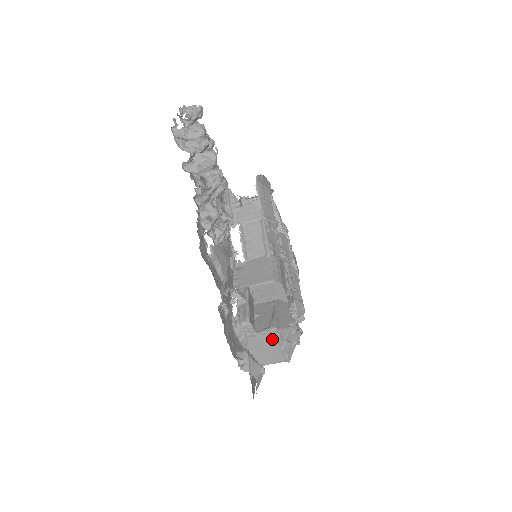
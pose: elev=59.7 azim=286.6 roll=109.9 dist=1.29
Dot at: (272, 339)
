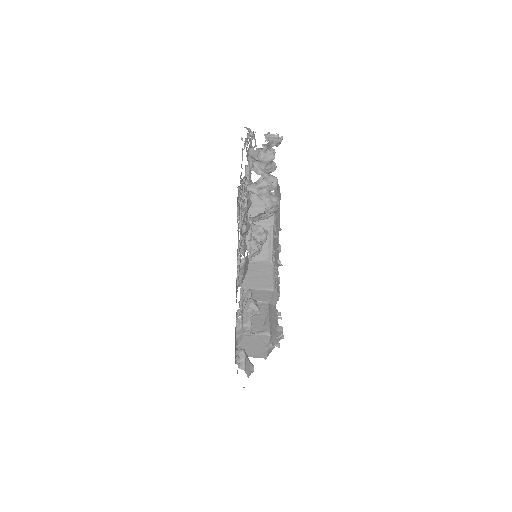
Dot at: (262, 341)
